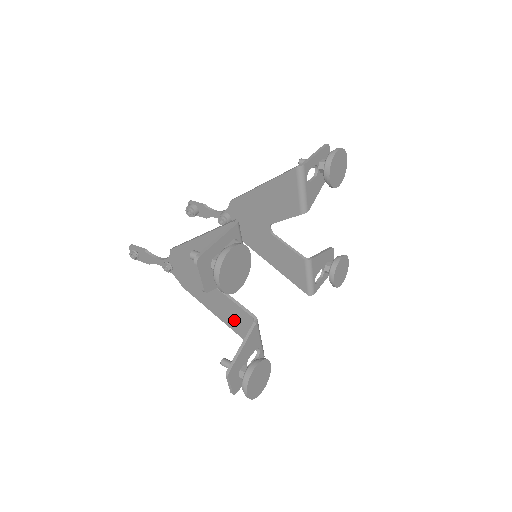
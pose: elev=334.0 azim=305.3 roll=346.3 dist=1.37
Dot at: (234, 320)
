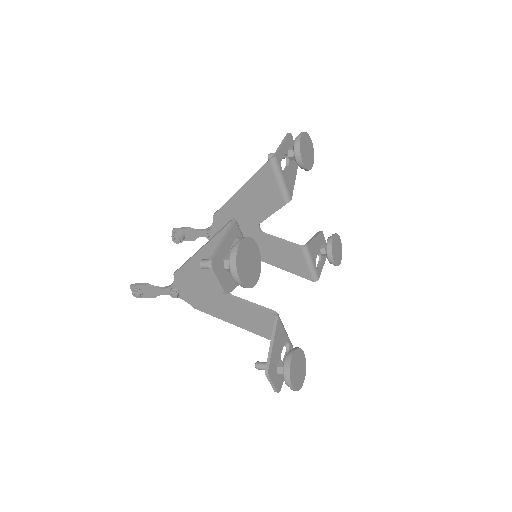
Dot at: (255, 323)
